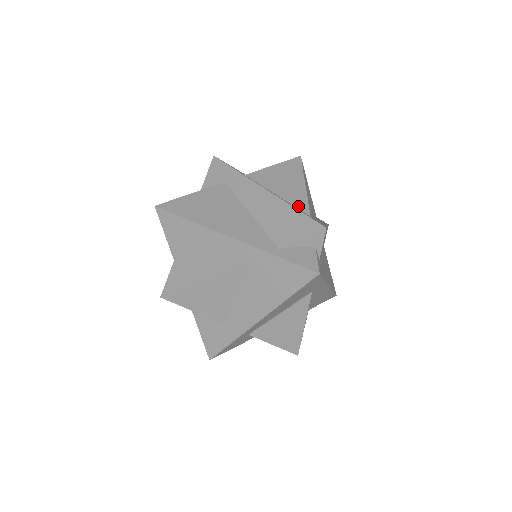
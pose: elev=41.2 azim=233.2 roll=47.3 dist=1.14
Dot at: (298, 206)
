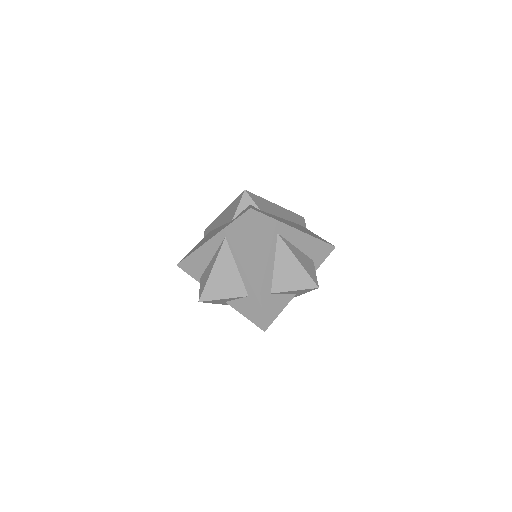
Dot at: occluded
